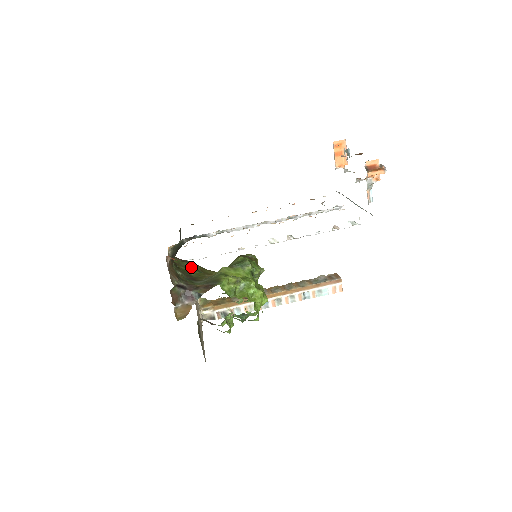
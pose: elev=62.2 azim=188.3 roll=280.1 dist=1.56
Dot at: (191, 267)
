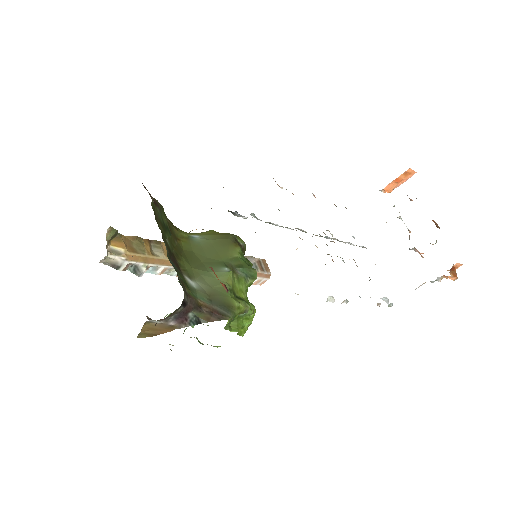
Dot at: (163, 221)
